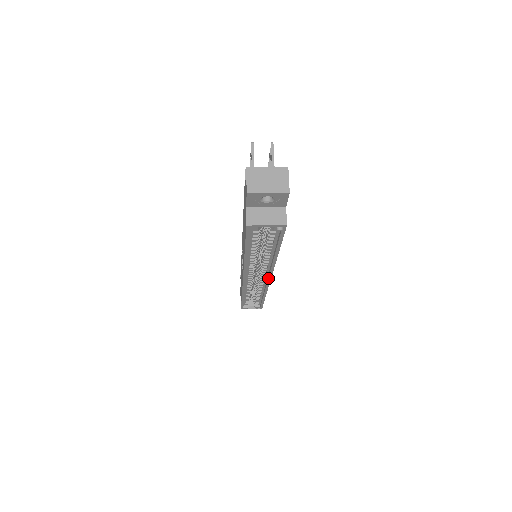
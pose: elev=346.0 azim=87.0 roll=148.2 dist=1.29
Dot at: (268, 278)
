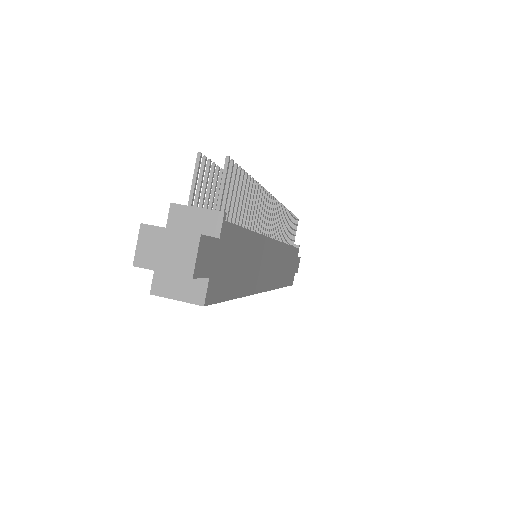
Dot at: occluded
